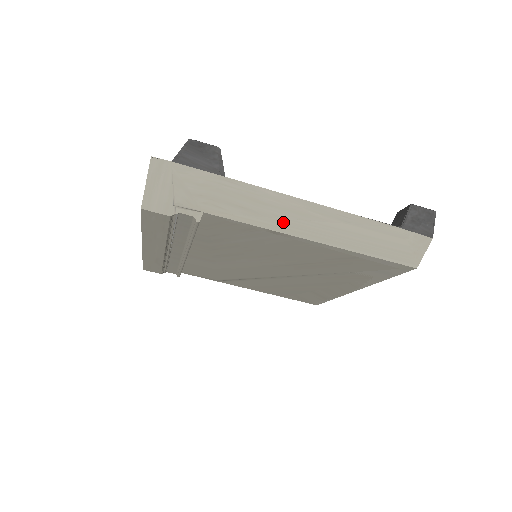
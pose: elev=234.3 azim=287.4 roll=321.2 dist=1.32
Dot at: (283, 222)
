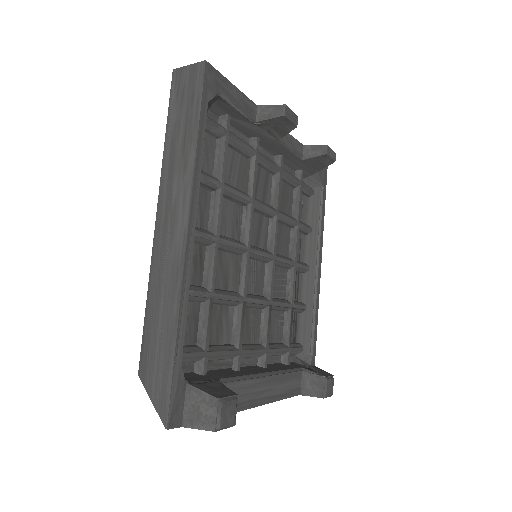
Dot at: occluded
